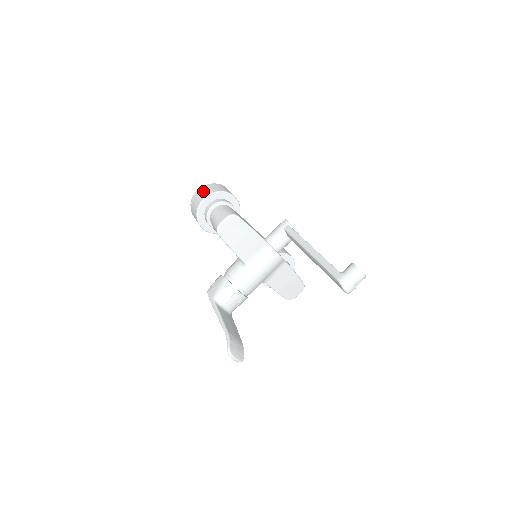
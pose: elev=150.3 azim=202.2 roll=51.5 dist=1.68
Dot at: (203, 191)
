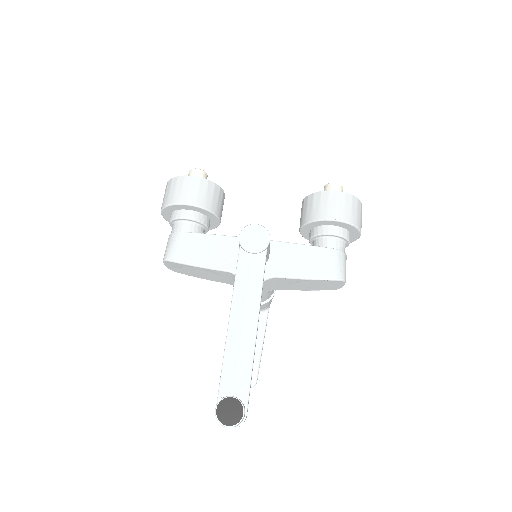
Dot at: (163, 198)
